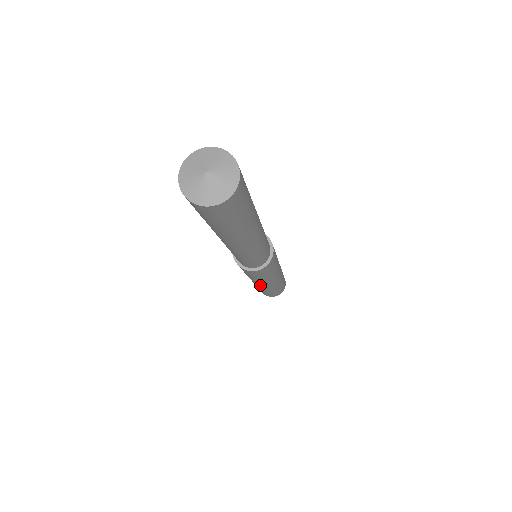
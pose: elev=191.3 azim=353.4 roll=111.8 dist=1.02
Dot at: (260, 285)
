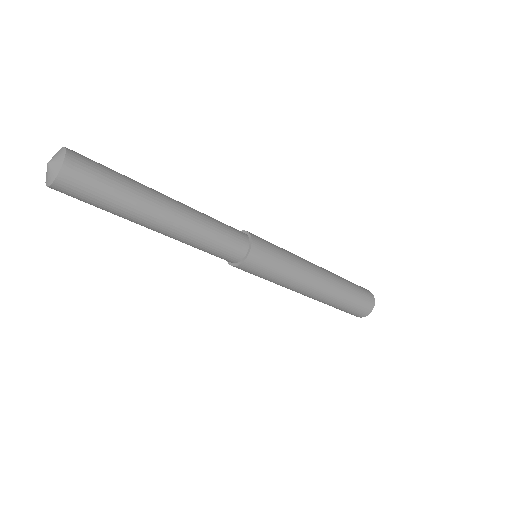
Dot at: (310, 289)
